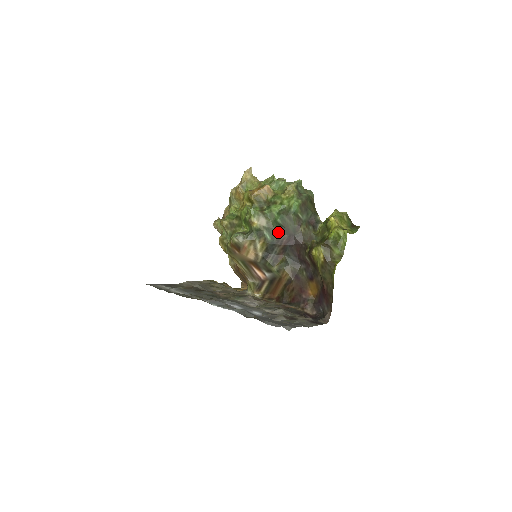
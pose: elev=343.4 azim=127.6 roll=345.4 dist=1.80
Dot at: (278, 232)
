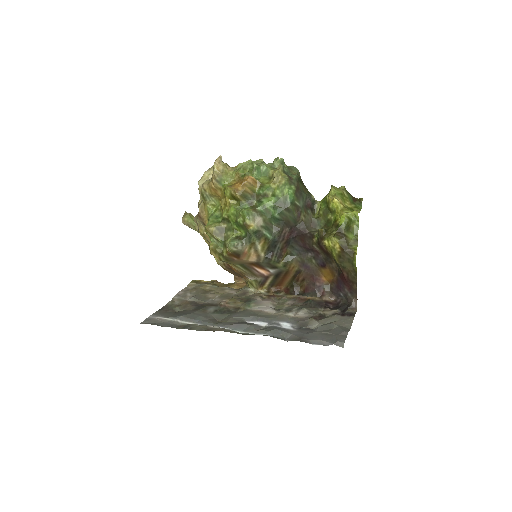
Dot at: (278, 227)
